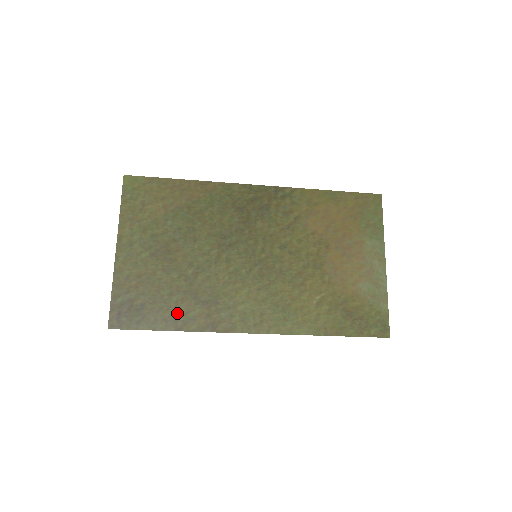
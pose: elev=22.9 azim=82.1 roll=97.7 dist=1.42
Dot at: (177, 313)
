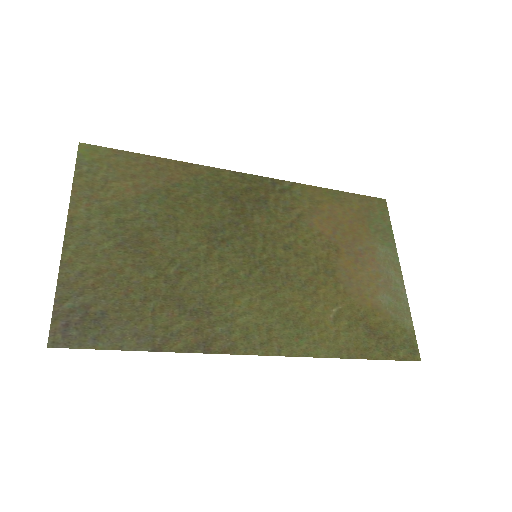
Dot at: (154, 326)
